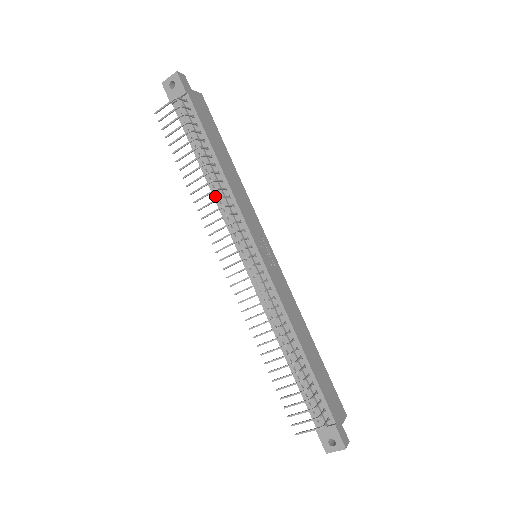
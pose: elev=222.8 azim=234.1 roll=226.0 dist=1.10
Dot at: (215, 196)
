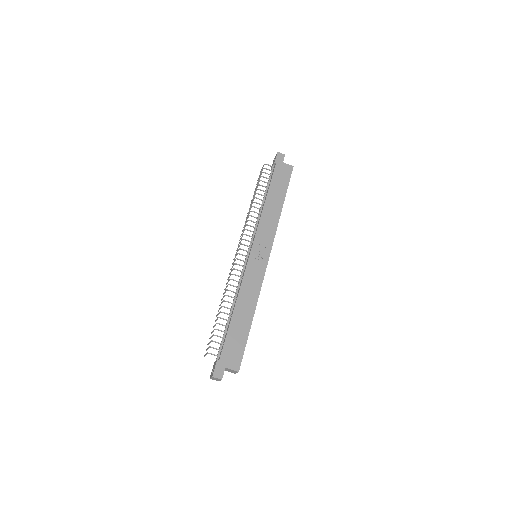
Dot at: occluded
